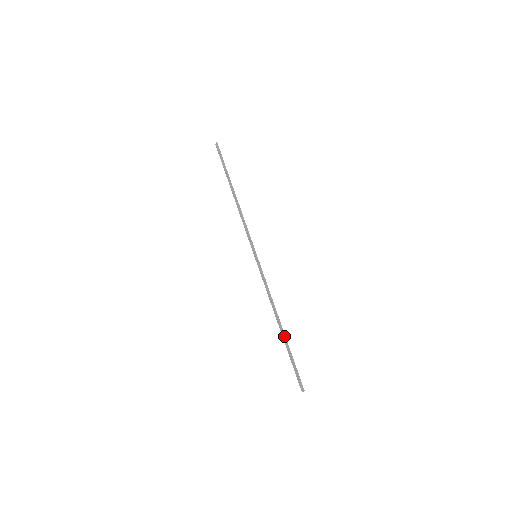
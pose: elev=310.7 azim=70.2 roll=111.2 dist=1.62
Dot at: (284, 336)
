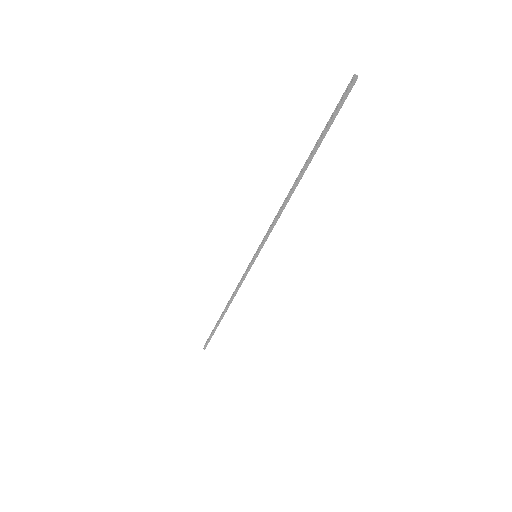
Dot at: (220, 320)
